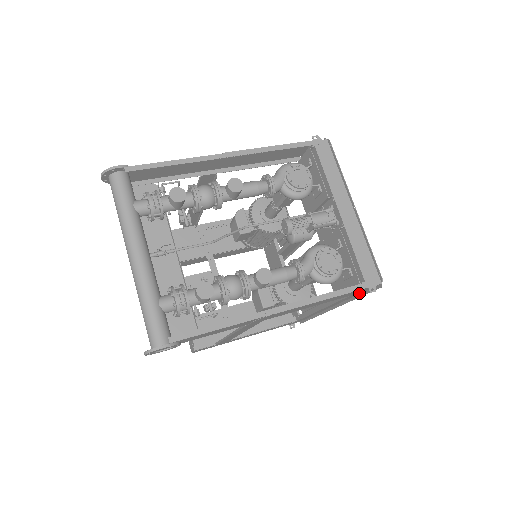
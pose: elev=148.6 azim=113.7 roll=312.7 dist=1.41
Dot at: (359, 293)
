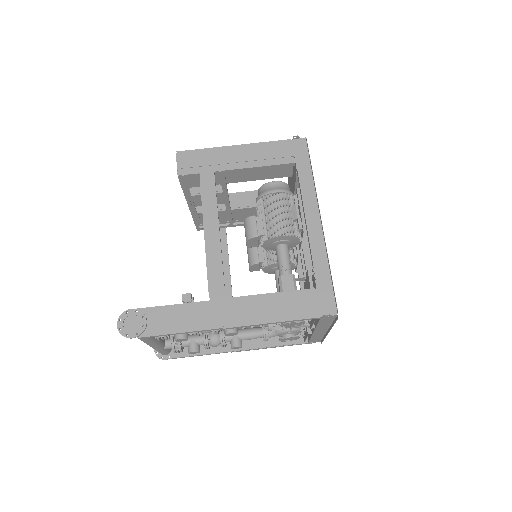
Dot at: occluded
